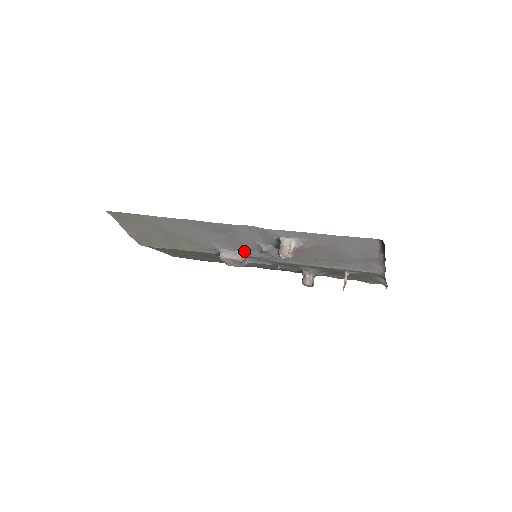
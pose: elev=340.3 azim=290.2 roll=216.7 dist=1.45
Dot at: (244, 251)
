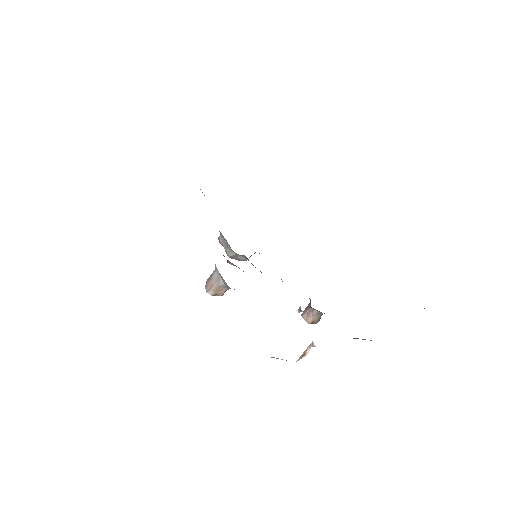
Dot at: occluded
